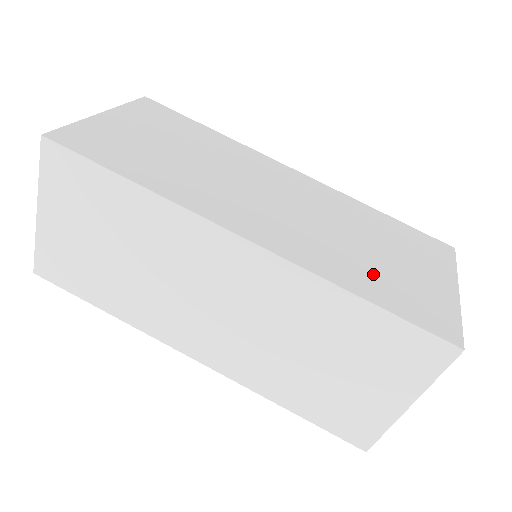
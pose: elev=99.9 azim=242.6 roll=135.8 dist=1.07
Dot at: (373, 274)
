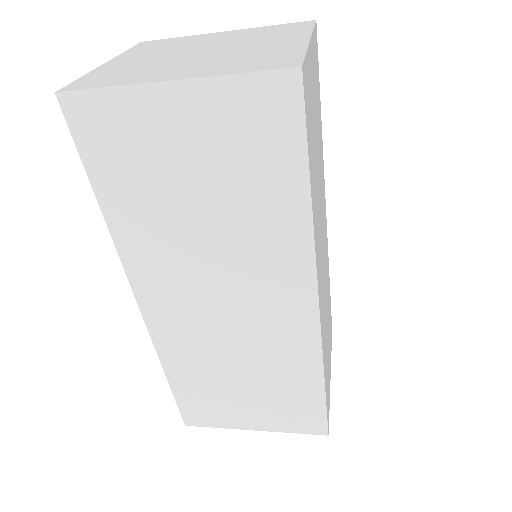
Dot at: (203, 382)
